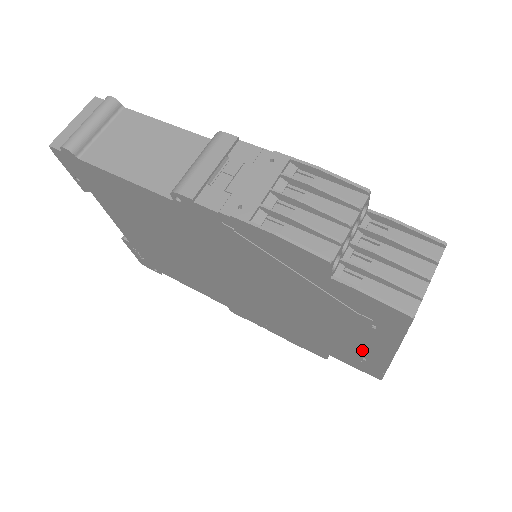
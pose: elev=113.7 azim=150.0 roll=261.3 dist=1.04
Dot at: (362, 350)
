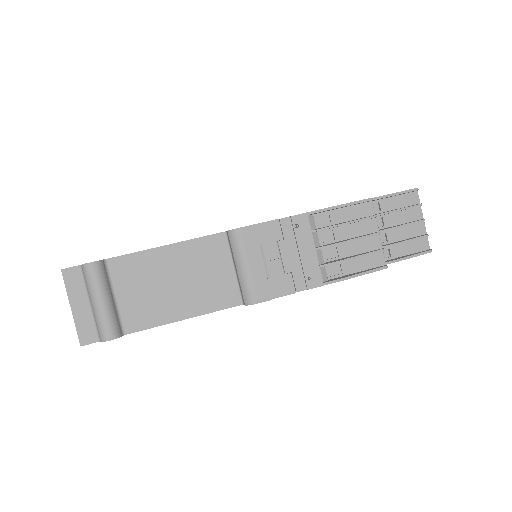
Dot at: occluded
